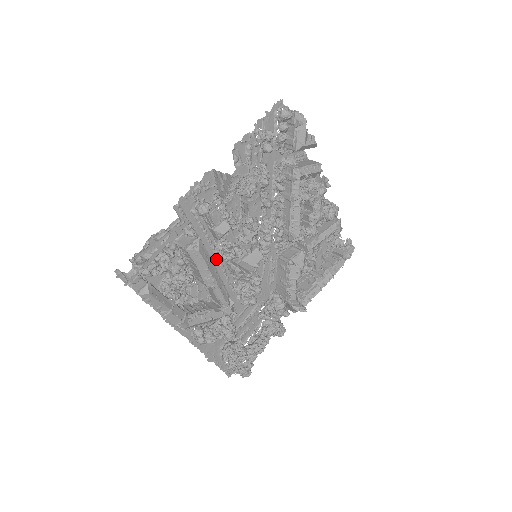
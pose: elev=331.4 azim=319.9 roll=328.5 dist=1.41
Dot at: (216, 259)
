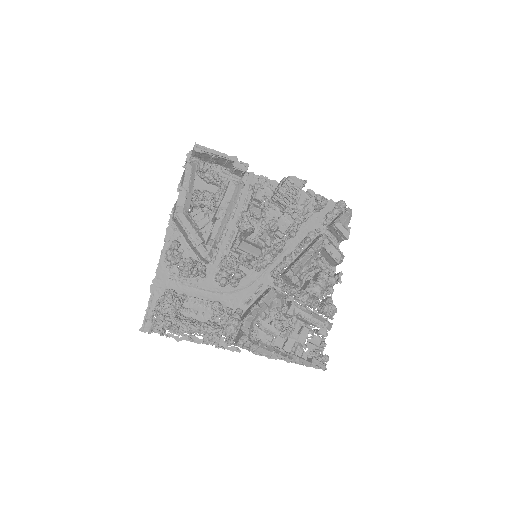
Dot at: (233, 228)
